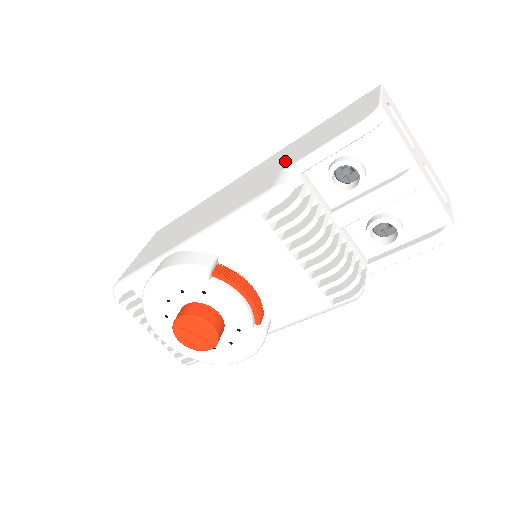
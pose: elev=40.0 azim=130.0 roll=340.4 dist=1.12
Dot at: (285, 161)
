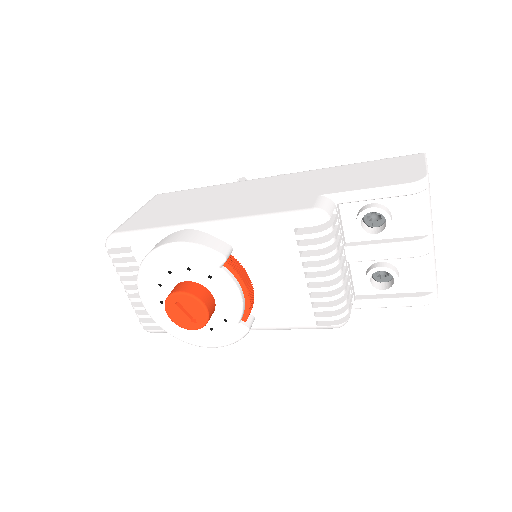
Dot at: (323, 185)
